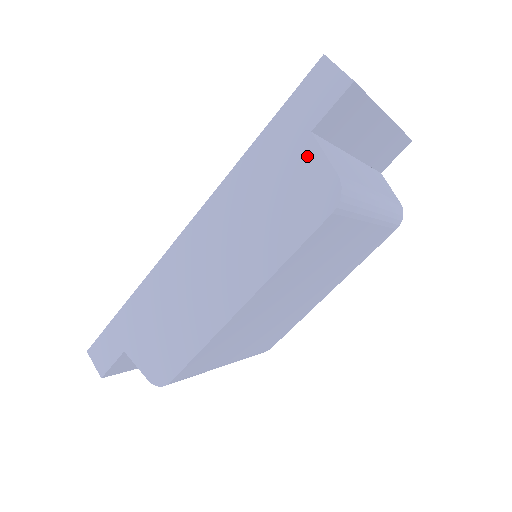
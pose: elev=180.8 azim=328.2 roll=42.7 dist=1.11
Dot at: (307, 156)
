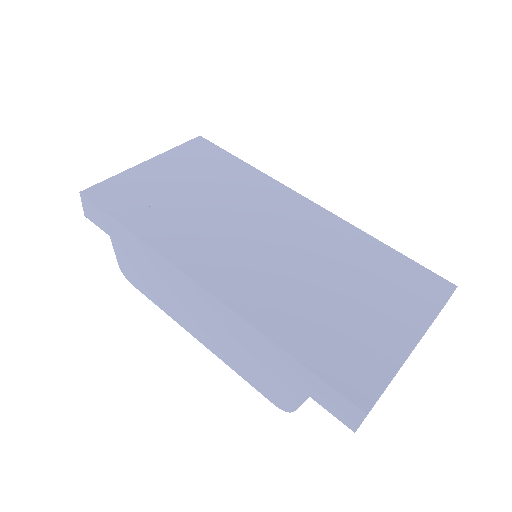
Dot at: (294, 392)
